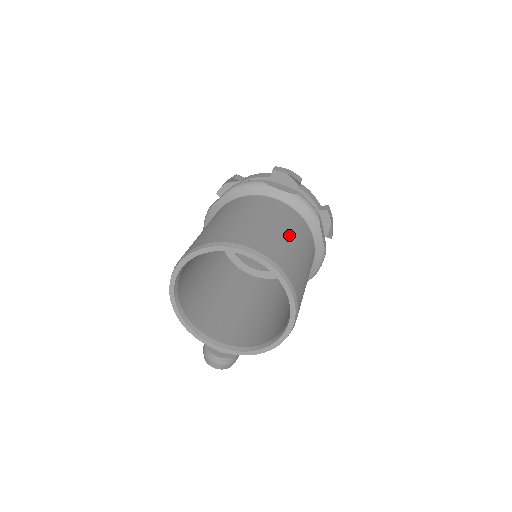
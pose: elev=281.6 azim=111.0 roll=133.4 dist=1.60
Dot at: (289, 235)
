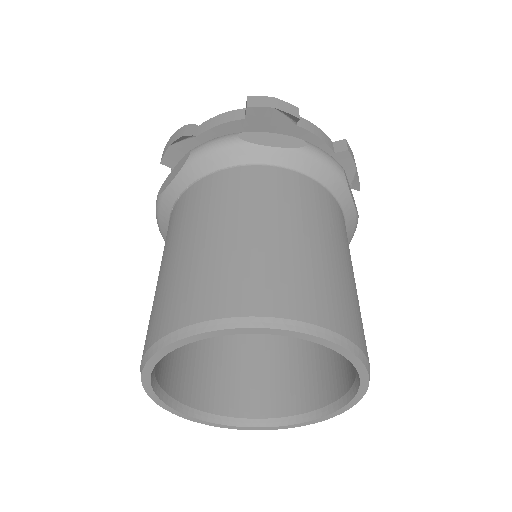
Dot at: (319, 240)
